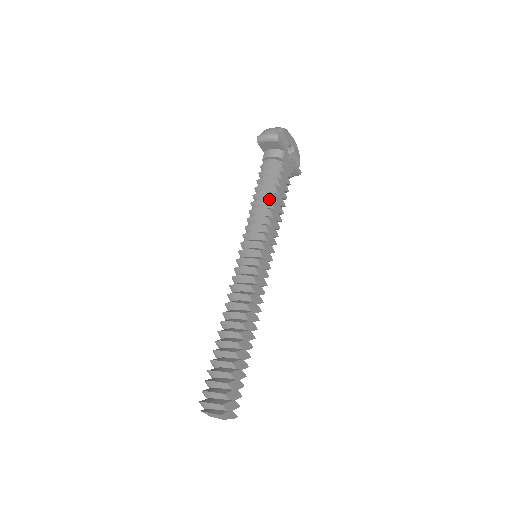
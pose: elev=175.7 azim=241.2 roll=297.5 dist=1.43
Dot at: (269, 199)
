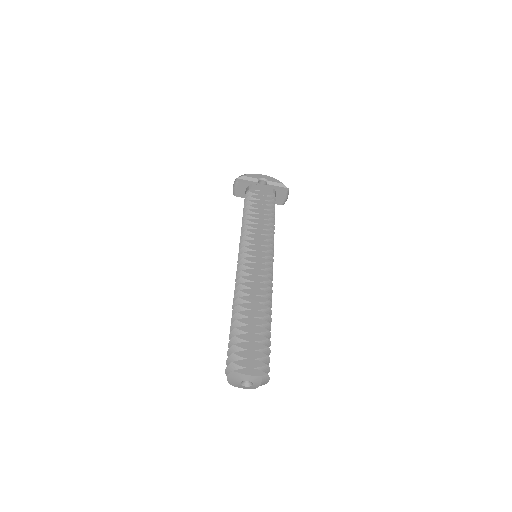
Dot at: occluded
